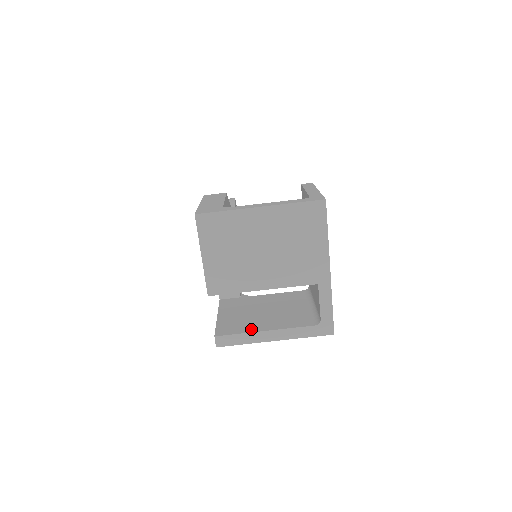
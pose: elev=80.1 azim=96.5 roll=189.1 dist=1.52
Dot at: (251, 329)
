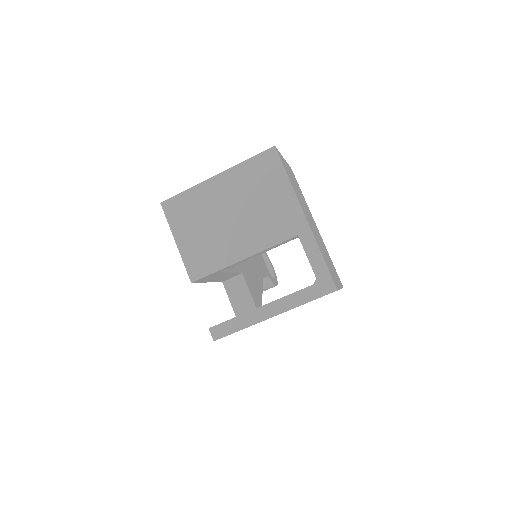
Dot at: occluded
